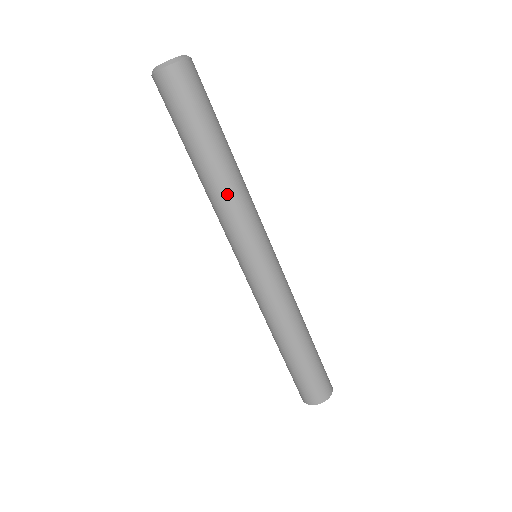
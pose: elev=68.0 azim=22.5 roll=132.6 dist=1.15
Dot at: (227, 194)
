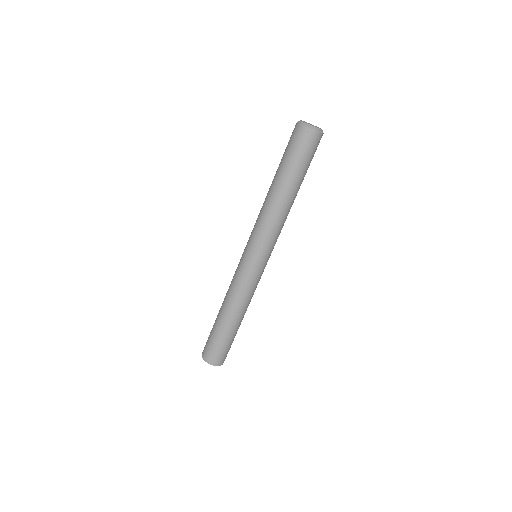
Dot at: (284, 215)
